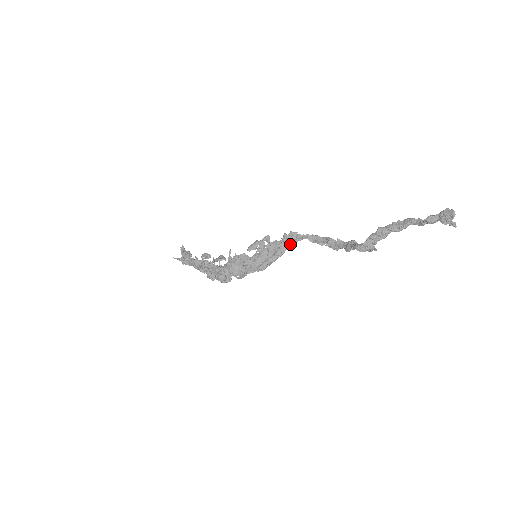
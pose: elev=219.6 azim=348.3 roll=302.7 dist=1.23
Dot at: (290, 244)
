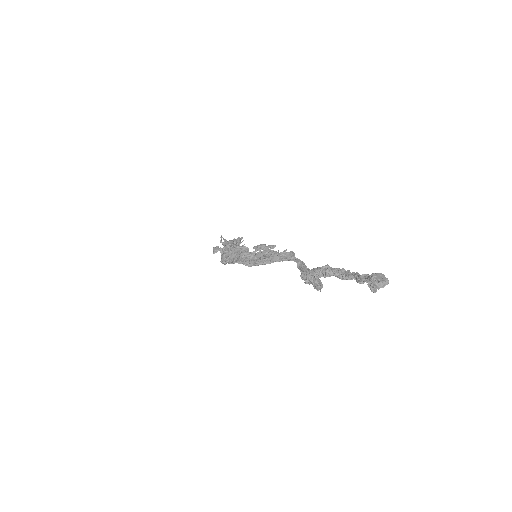
Dot at: (281, 259)
